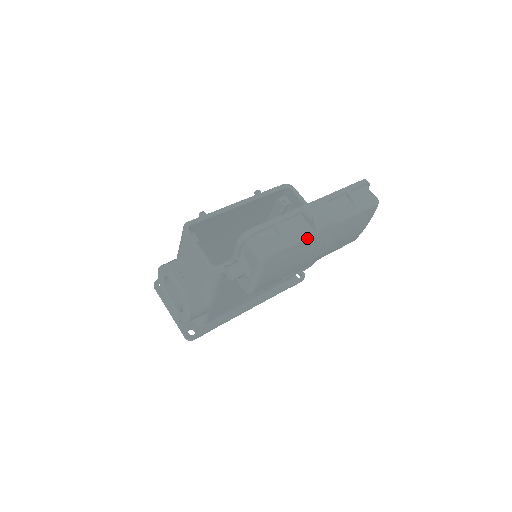
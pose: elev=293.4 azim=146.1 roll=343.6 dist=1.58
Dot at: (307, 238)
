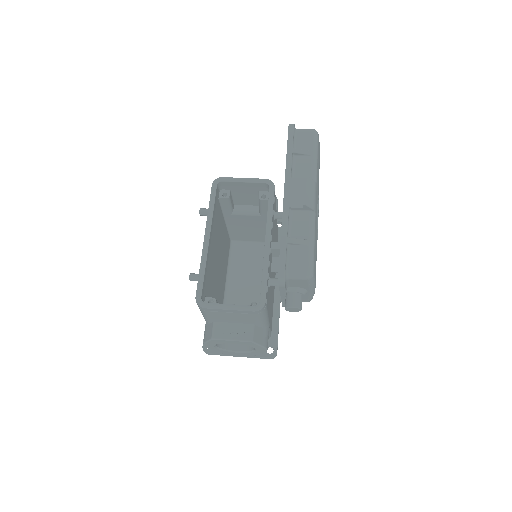
Dot at: (314, 222)
